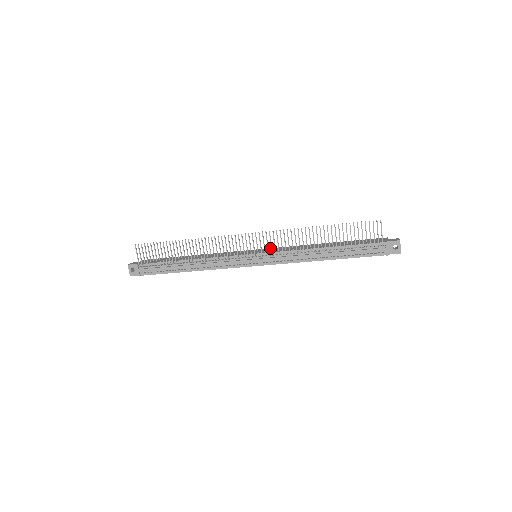
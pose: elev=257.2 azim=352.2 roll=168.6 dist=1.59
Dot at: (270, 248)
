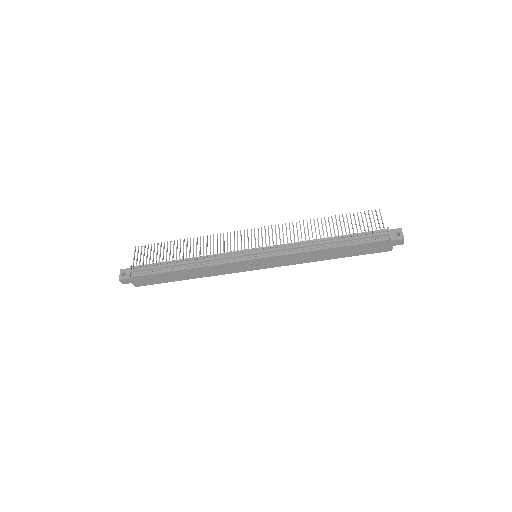
Dot at: occluded
